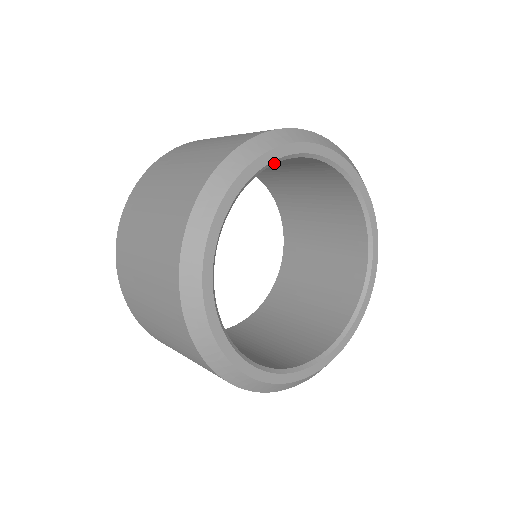
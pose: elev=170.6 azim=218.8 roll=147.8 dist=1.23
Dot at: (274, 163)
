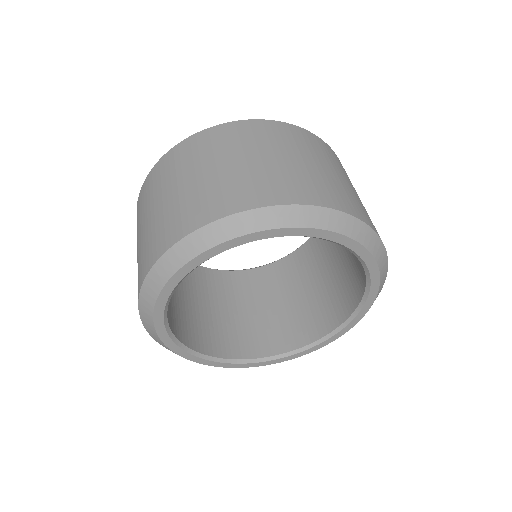
Dot at: occluded
